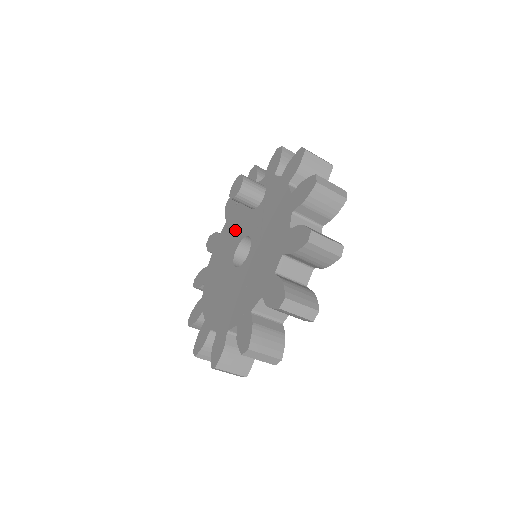
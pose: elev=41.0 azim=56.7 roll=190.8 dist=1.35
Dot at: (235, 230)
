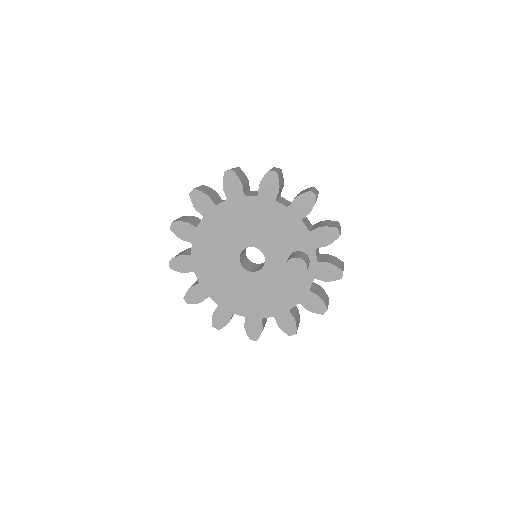
Dot at: (274, 235)
